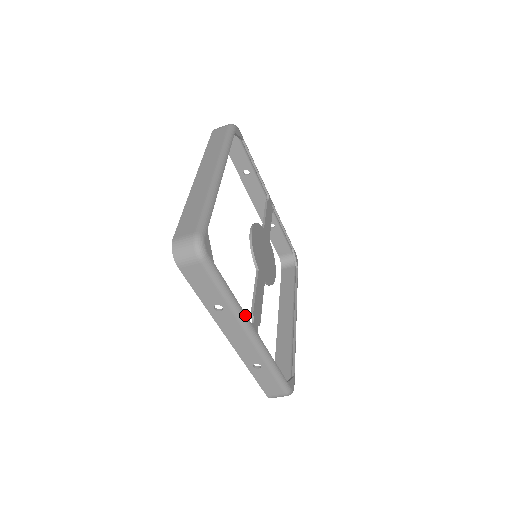
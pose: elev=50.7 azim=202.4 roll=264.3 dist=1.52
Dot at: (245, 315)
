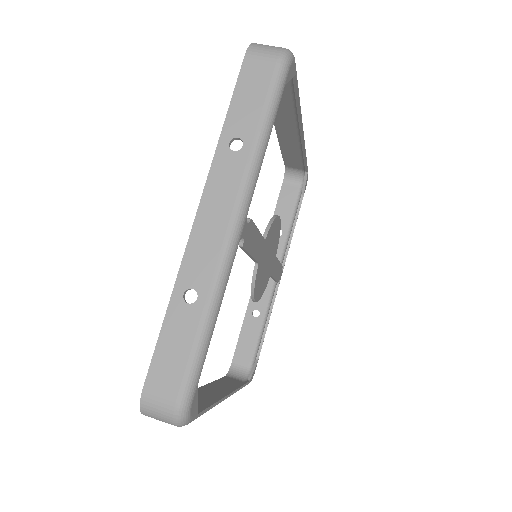
Dot at: (254, 189)
